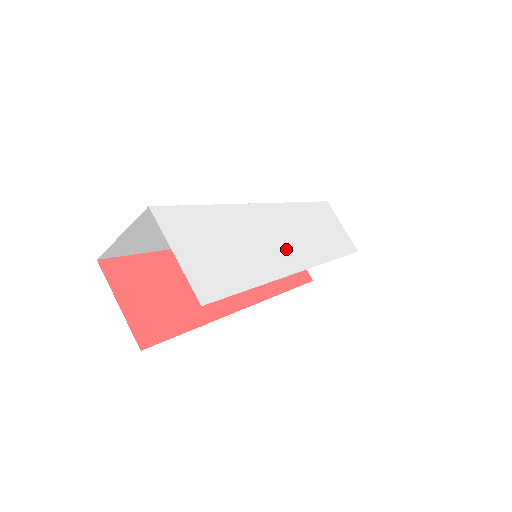
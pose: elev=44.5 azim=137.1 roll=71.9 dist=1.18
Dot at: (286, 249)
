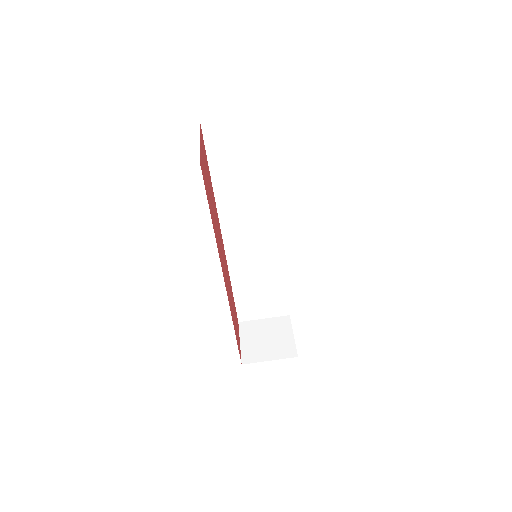
Dot at: occluded
